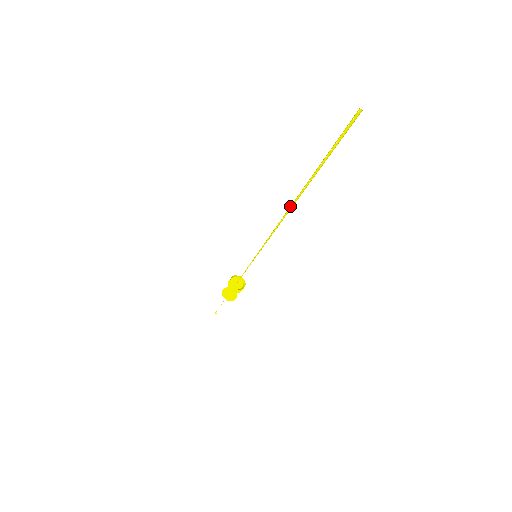
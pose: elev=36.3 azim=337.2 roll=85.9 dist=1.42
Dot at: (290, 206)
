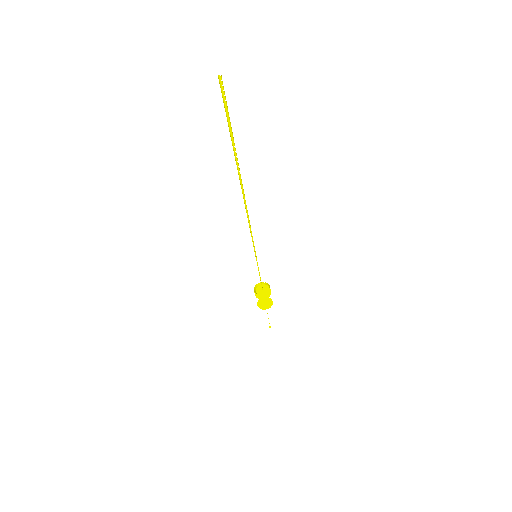
Dot at: (243, 195)
